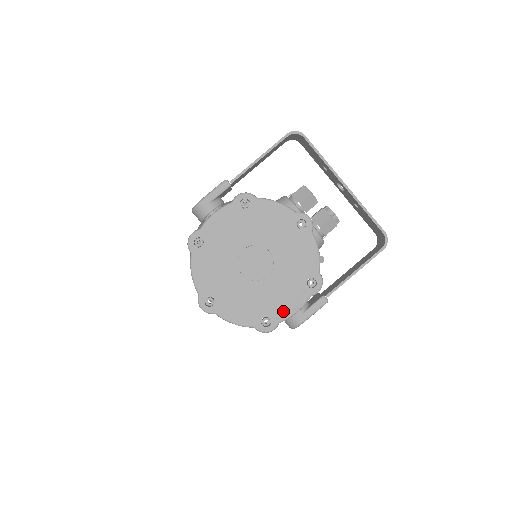
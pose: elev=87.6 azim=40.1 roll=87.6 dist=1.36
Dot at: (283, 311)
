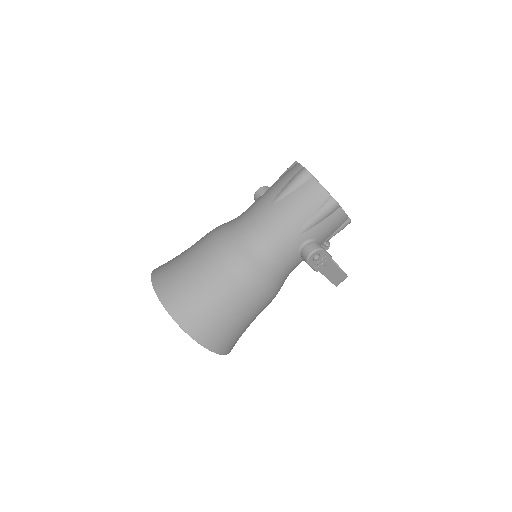
Dot at: occluded
